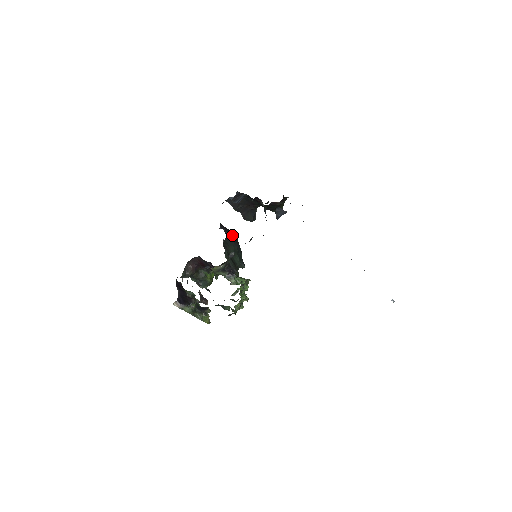
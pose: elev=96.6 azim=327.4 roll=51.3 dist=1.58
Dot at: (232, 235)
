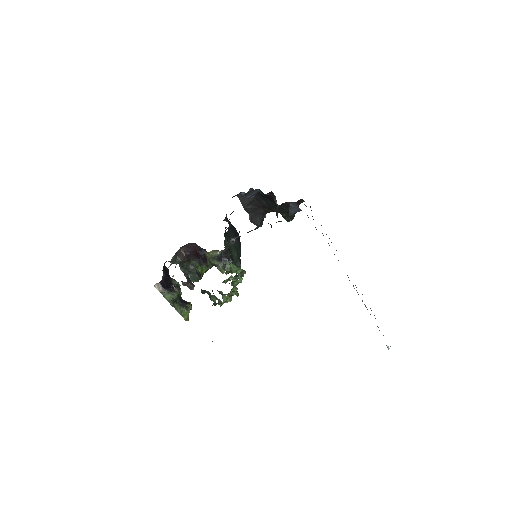
Dot at: (235, 230)
